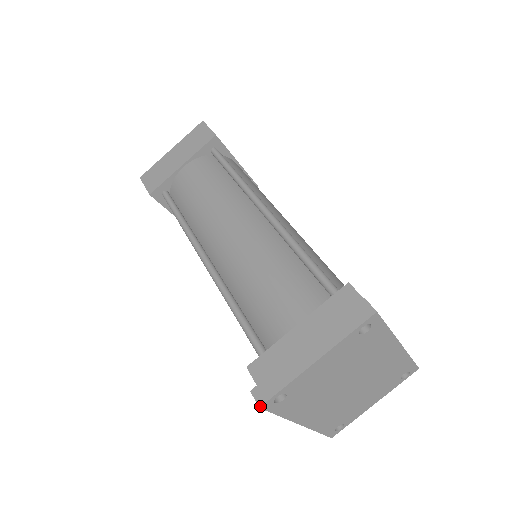
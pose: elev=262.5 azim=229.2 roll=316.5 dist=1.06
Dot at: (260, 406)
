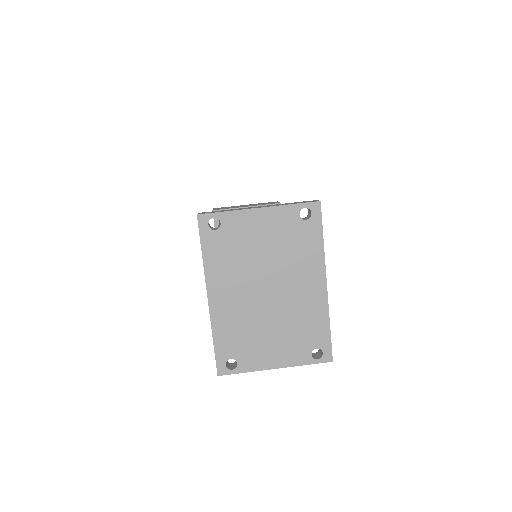
Dot at: (198, 214)
